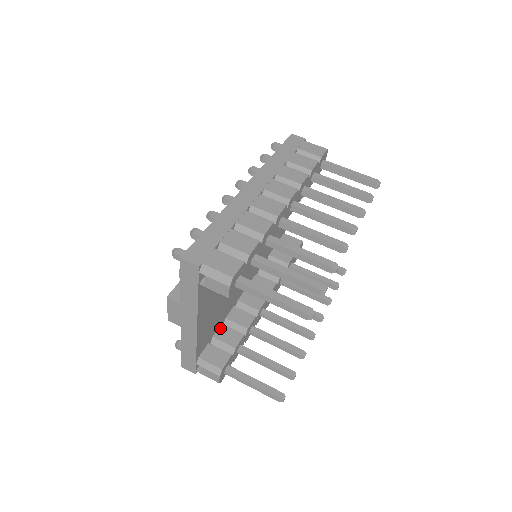
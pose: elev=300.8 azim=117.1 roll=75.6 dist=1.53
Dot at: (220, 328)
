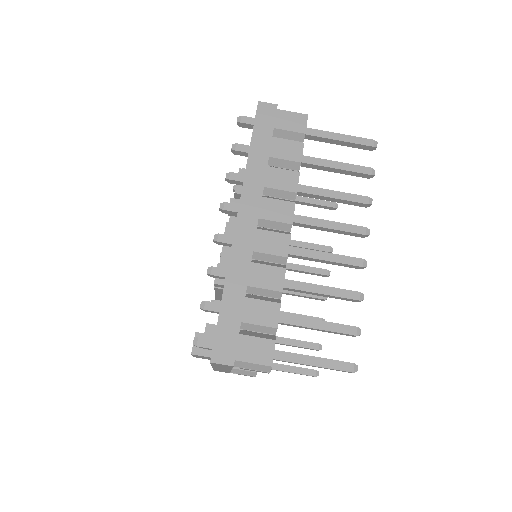
Dot at: occluded
